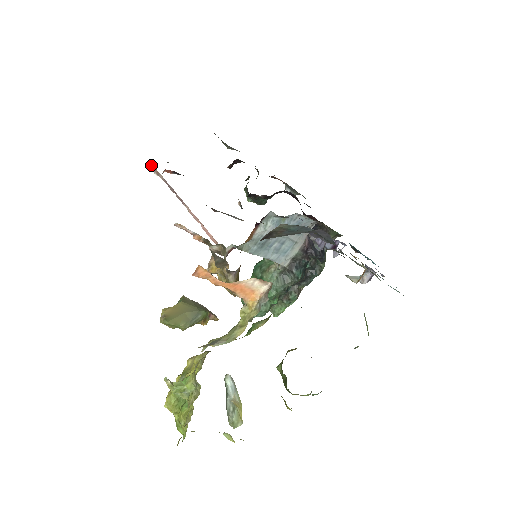
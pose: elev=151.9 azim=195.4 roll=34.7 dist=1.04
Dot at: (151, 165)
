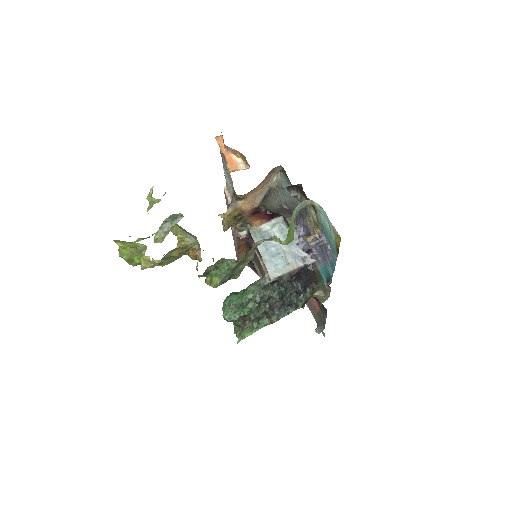
Dot at: occluded
